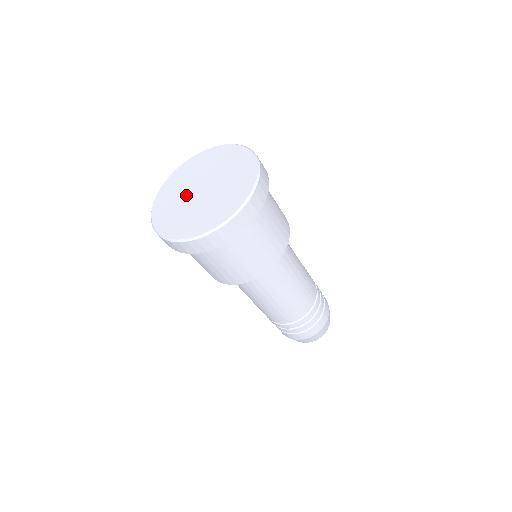
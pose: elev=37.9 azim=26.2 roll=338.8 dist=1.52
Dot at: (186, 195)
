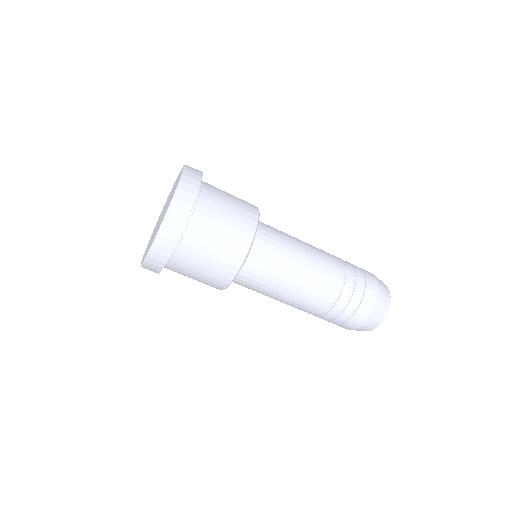
Dot at: (159, 219)
